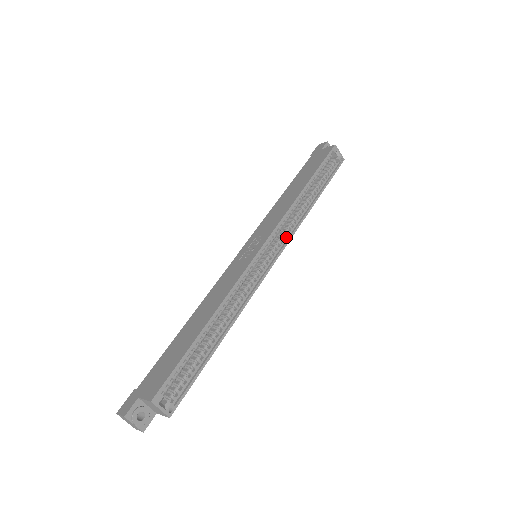
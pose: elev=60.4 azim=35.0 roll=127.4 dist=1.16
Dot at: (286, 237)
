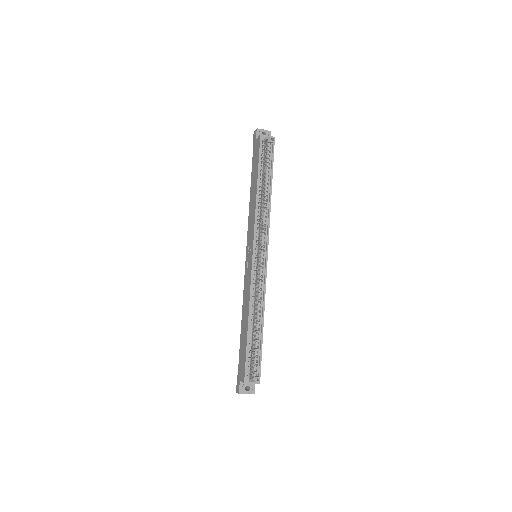
Dot at: (266, 232)
